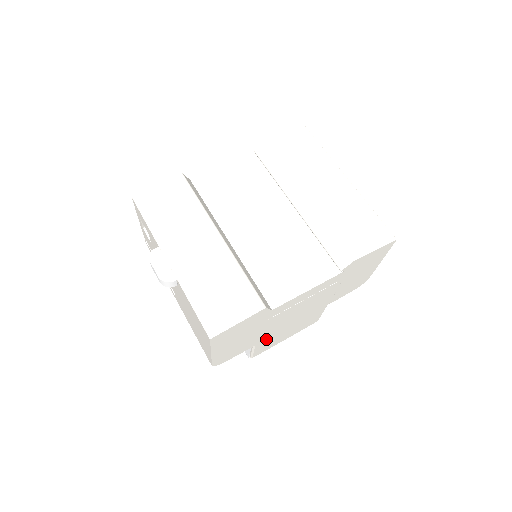
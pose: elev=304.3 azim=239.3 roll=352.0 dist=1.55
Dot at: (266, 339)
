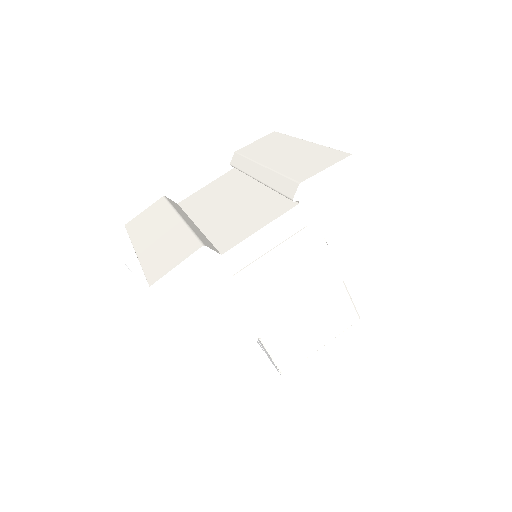
Dot at: (273, 330)
